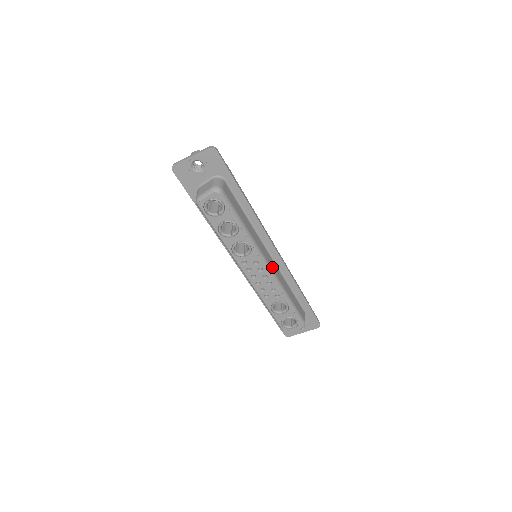
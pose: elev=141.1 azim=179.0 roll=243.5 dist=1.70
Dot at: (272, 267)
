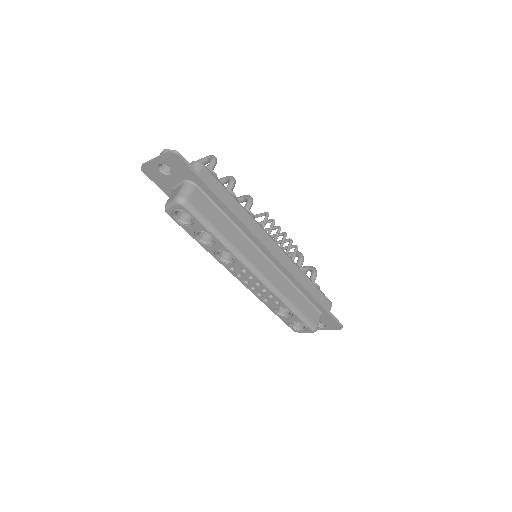
Dot at: (267, 274)
